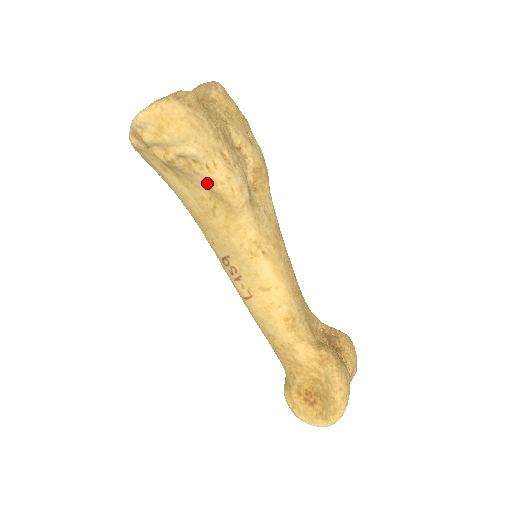
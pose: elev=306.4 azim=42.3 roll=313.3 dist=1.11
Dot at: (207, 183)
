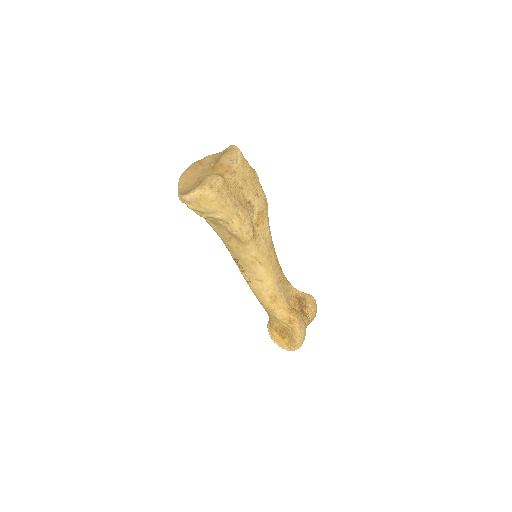
Dot at: (227, 229)
